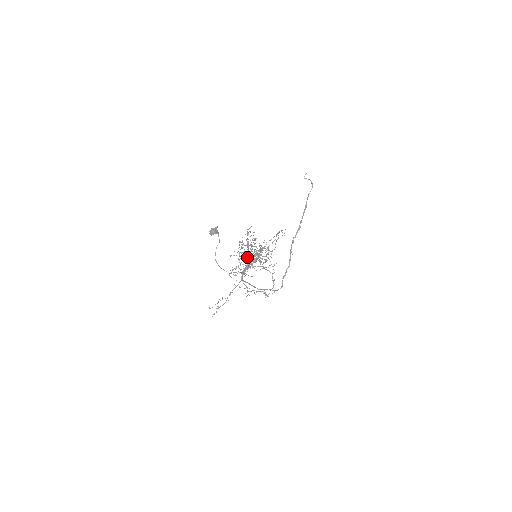
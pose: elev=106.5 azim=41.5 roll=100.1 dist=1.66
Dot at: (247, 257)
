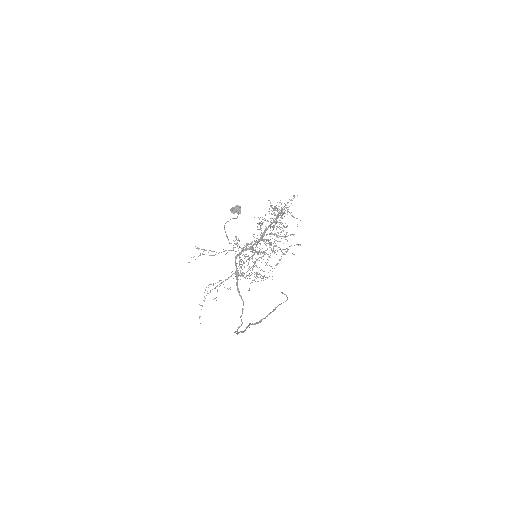
Dot at: (262, 234)
